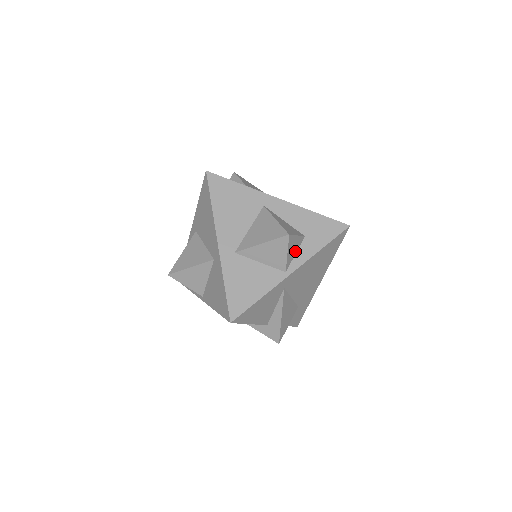
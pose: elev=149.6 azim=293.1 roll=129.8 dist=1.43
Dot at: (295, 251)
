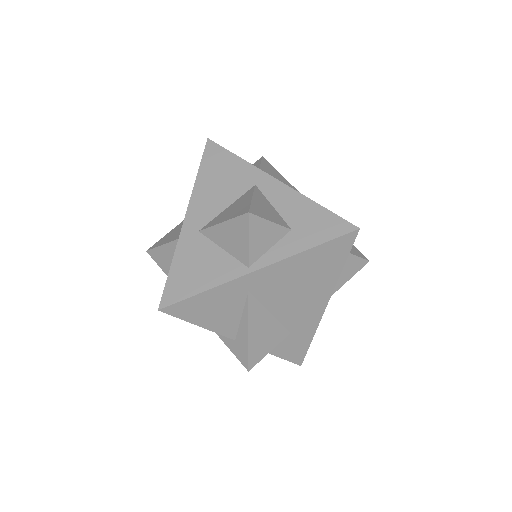
Dot at: (269, 244)
